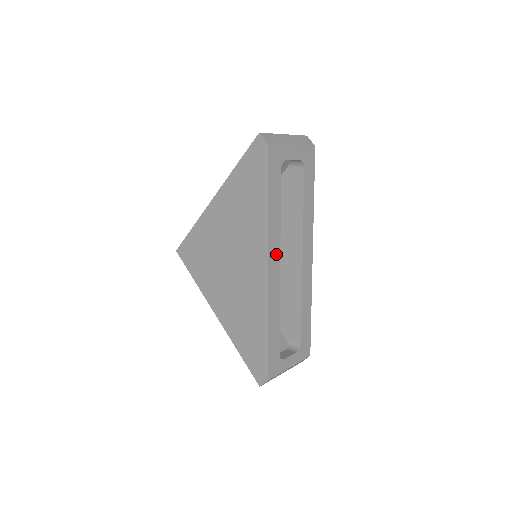
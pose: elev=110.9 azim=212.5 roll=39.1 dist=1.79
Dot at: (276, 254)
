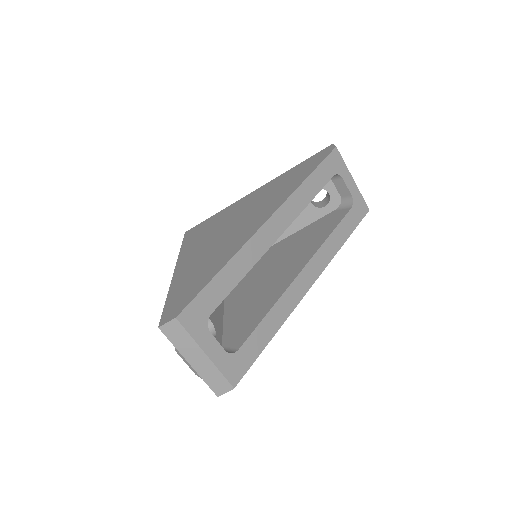
Dot at: (284, 221)
